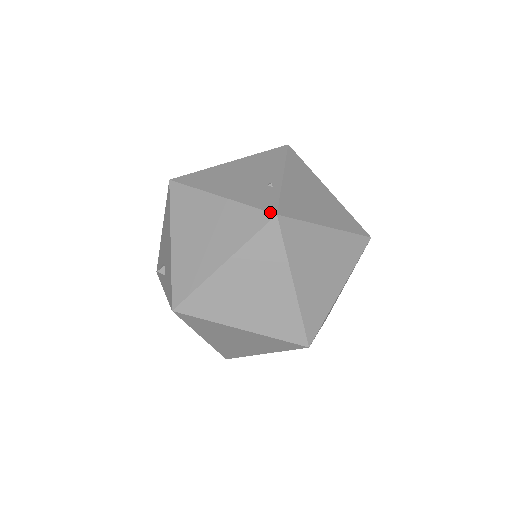
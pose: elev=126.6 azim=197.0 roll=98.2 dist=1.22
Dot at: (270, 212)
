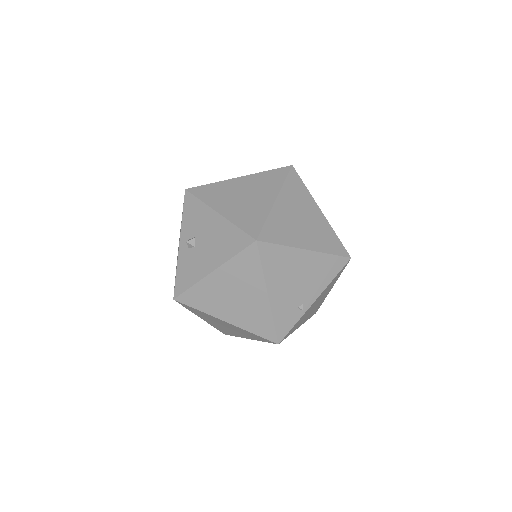
Dot at: (278, 340)
